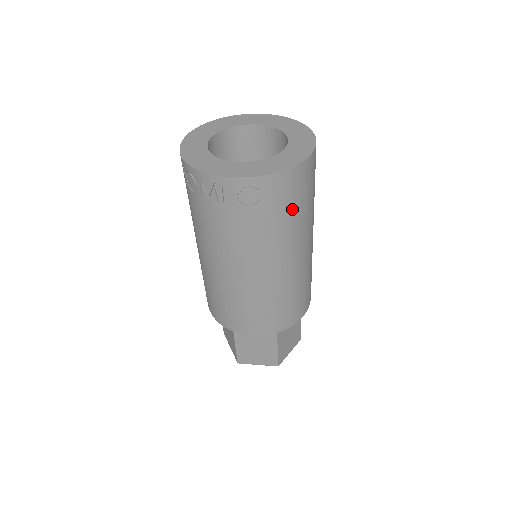
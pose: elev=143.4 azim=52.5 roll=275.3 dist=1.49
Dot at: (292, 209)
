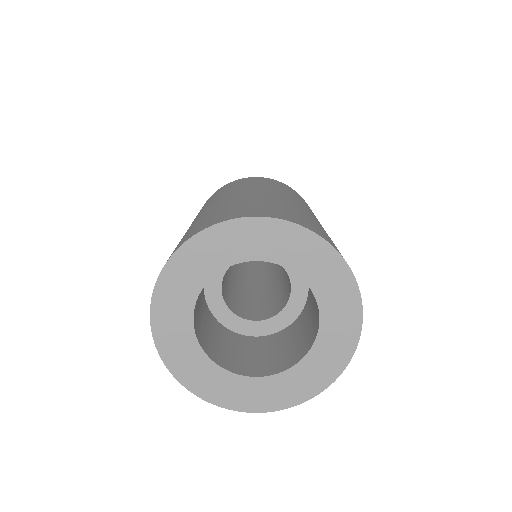
Dot at: occluded
